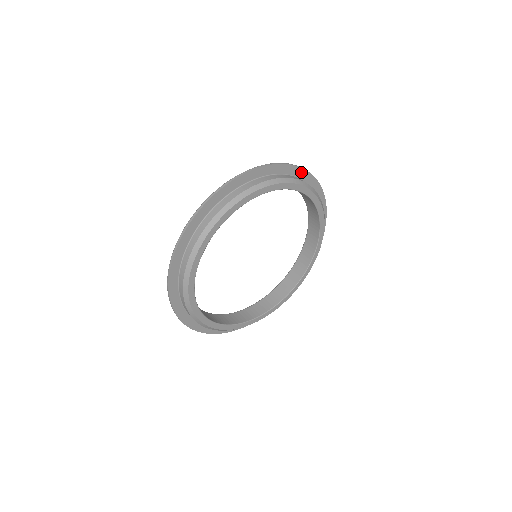
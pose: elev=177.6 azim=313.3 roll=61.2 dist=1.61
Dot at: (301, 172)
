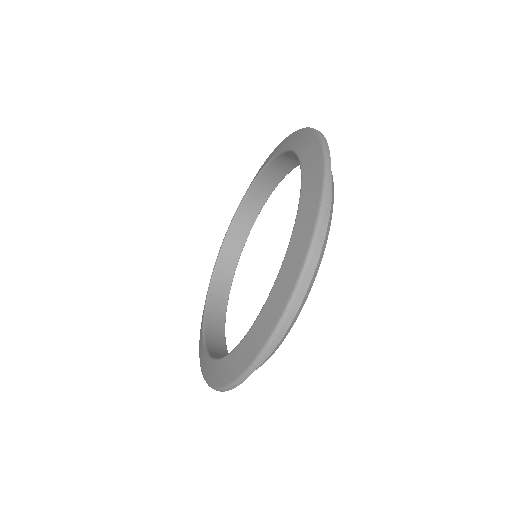
Dot at: occluded
